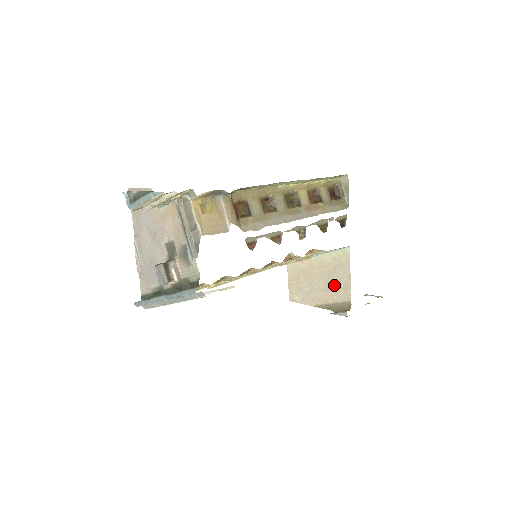
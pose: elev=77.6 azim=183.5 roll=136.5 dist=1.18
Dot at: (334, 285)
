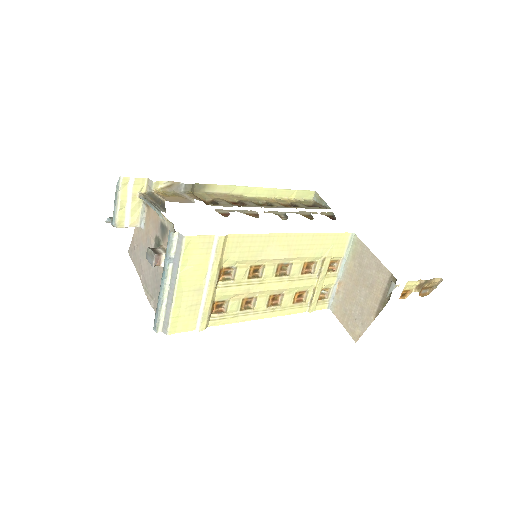
Dot at: (370, 278)
